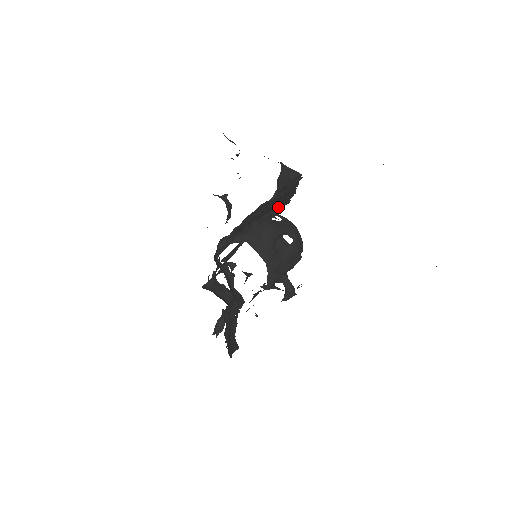
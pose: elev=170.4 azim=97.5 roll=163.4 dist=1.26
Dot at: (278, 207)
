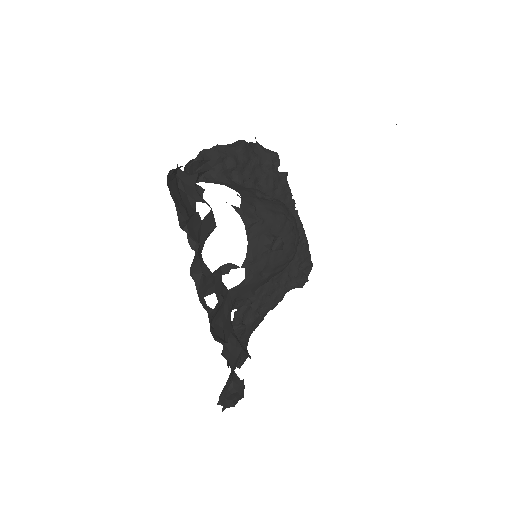
Dot at: occluded
